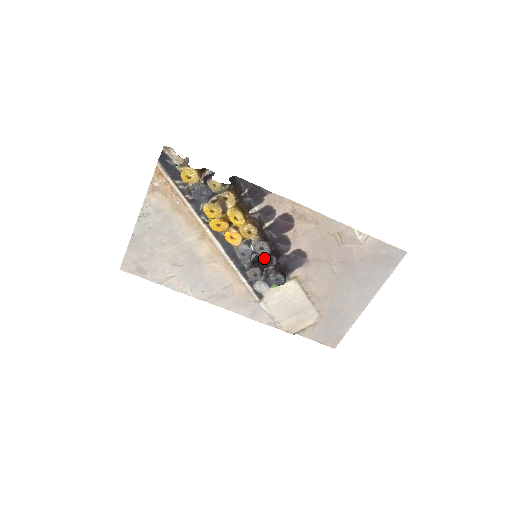
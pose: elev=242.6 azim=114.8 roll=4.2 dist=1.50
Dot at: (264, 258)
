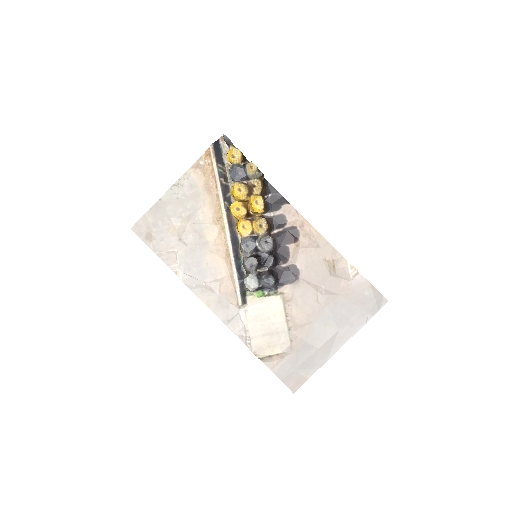
Dot at: (264, 256)
